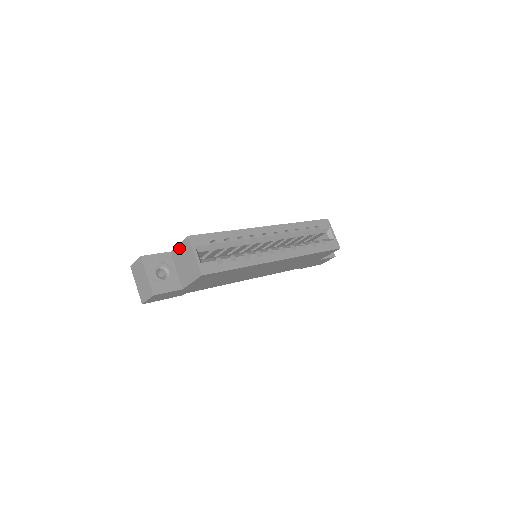
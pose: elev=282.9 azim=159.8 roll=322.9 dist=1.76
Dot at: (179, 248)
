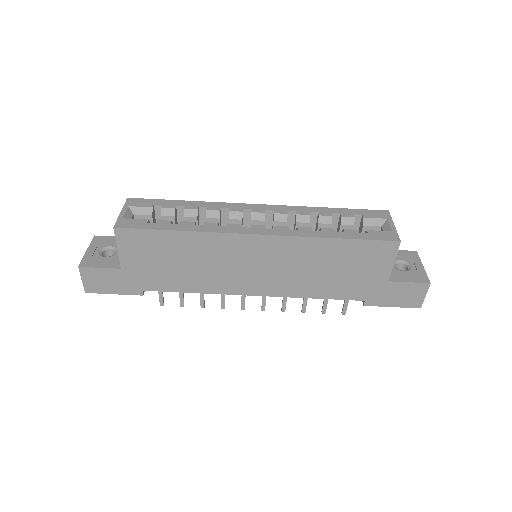
Dot at: occluded
